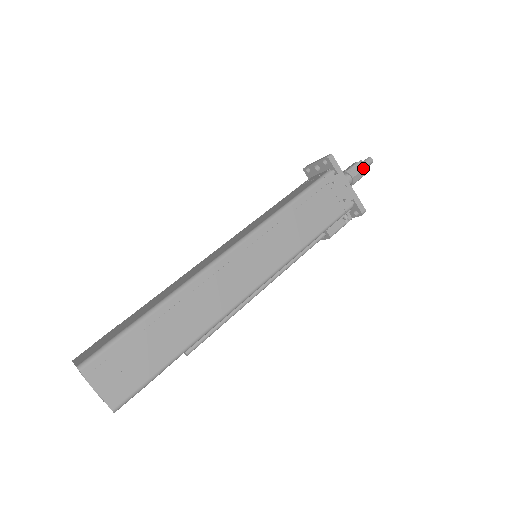
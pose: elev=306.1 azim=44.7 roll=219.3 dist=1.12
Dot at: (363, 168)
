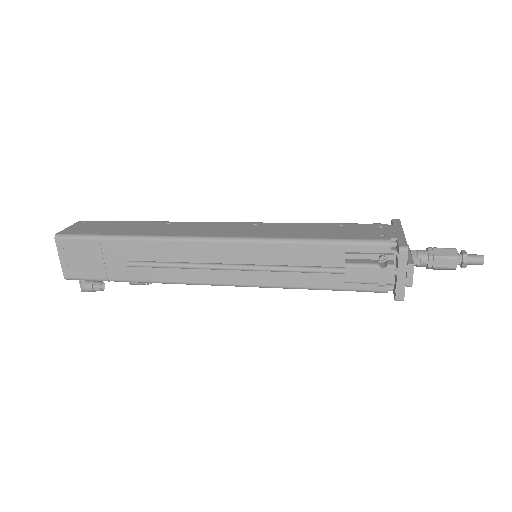
Dot at: (452, 248)
